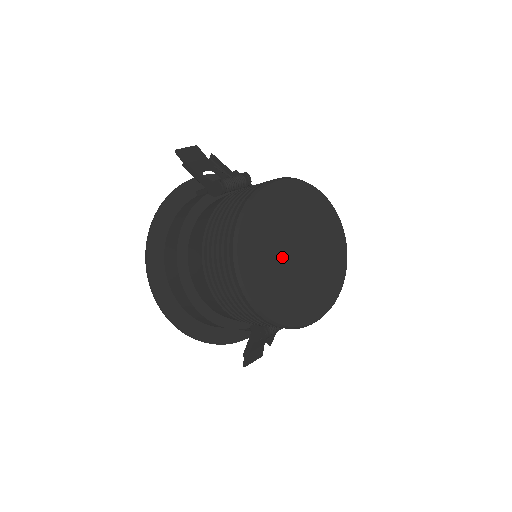
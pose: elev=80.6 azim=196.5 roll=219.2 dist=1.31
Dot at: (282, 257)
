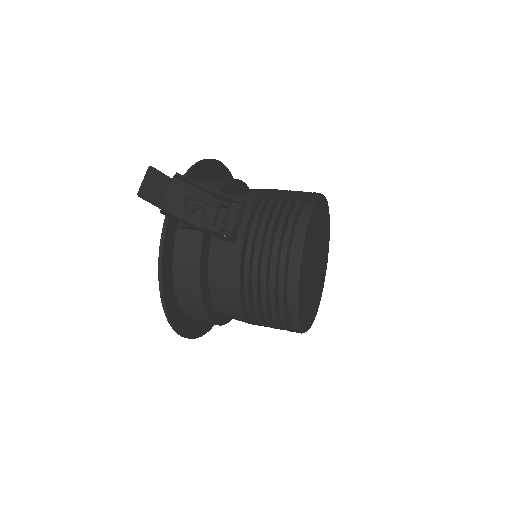
Dot at: (312, 281)
